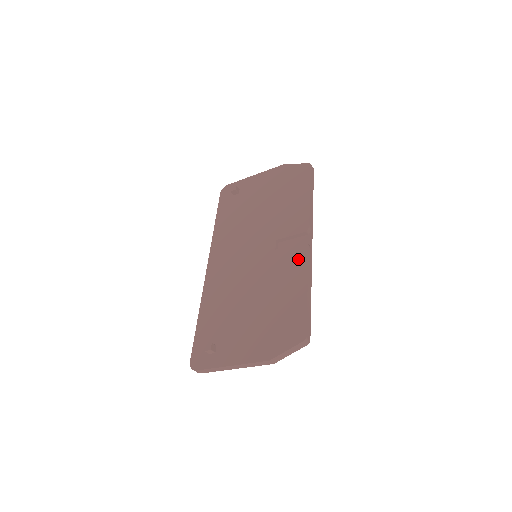
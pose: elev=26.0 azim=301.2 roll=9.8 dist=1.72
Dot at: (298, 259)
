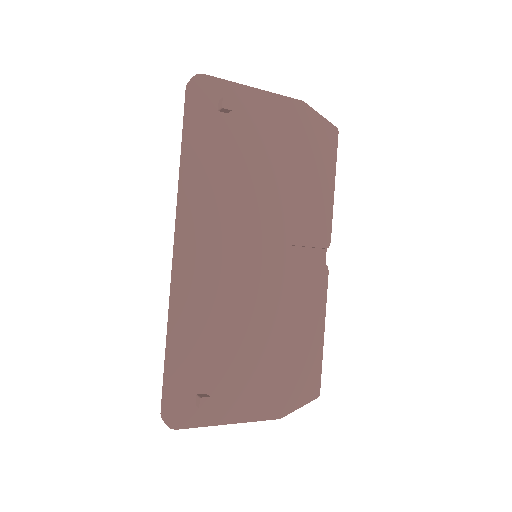
Dot at: (317, 288)
